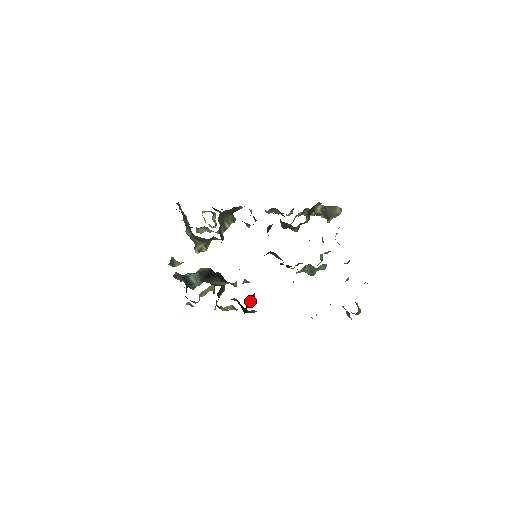
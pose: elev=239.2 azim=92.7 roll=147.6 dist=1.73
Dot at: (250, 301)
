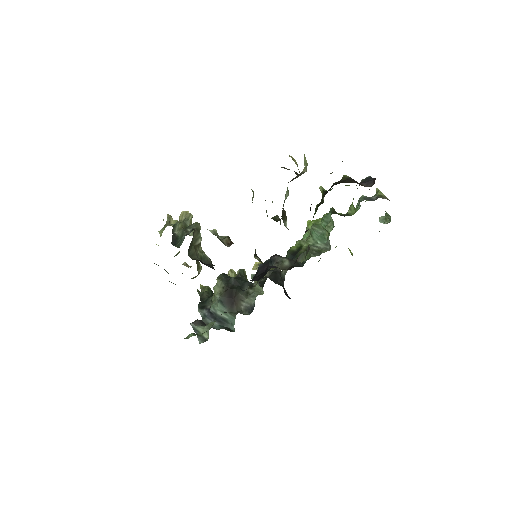
Dot at: occluded
